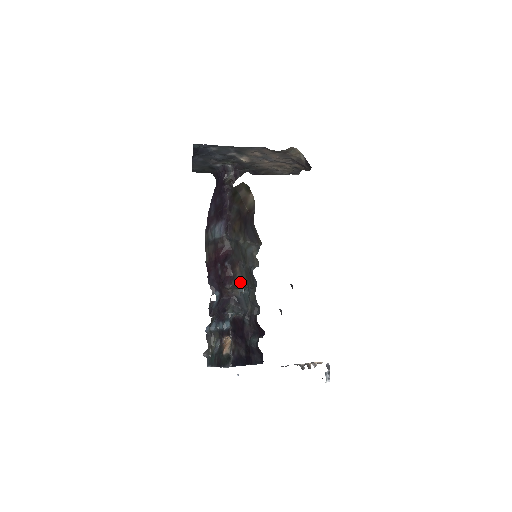
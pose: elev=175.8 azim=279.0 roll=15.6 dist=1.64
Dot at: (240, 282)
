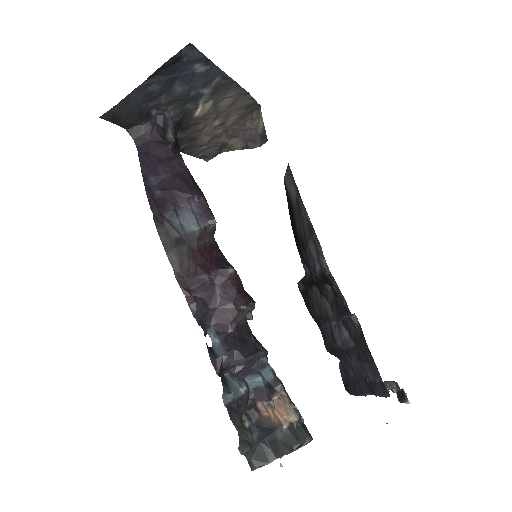
Dot at: occluded
